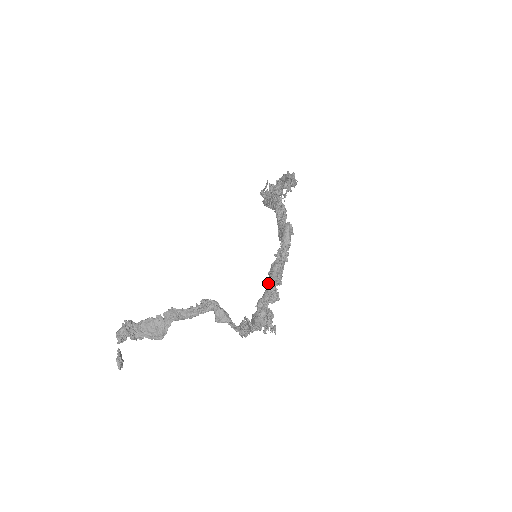
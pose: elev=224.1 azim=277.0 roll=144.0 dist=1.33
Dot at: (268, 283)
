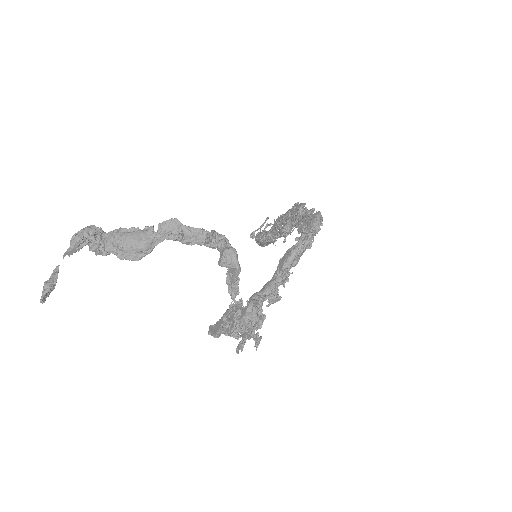
Dot at: (274, 273)
